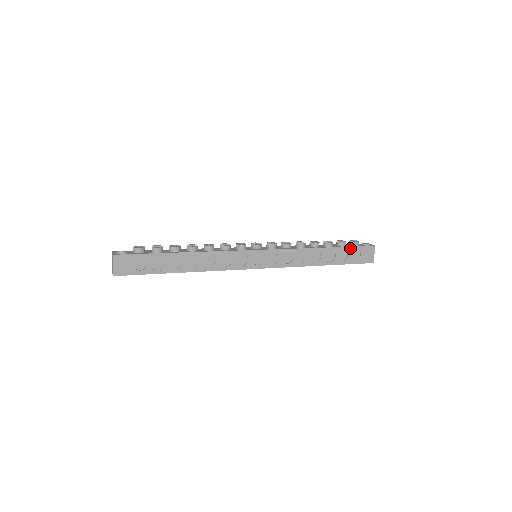
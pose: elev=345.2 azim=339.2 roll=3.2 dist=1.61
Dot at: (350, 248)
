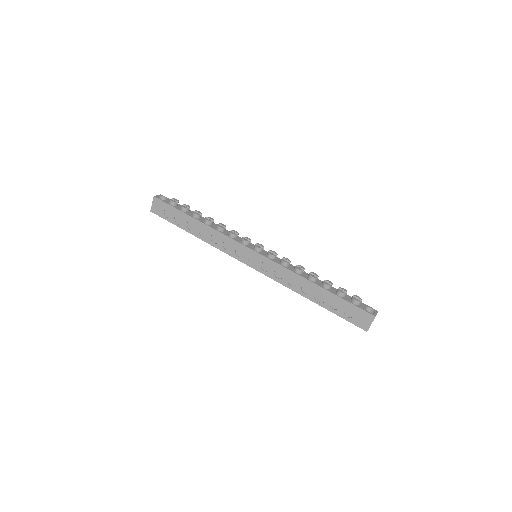
Dot at: (345, 301)
